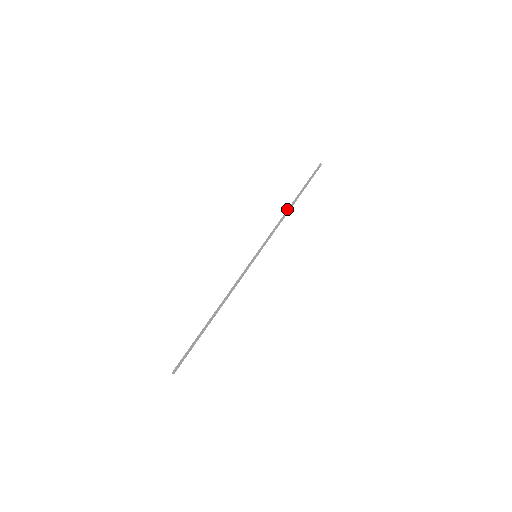
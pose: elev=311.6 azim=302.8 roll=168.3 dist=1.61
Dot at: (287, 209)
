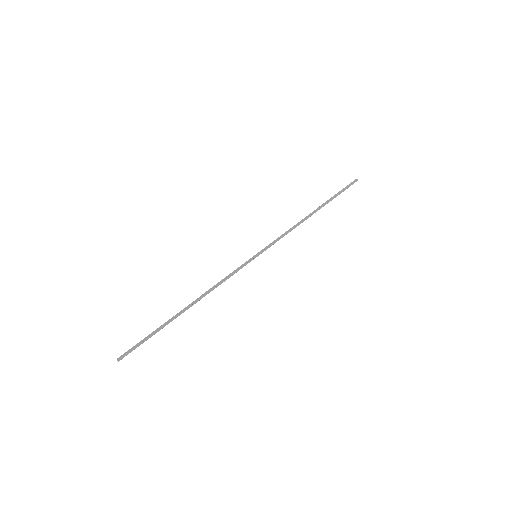
Dot at: (306, 216)
